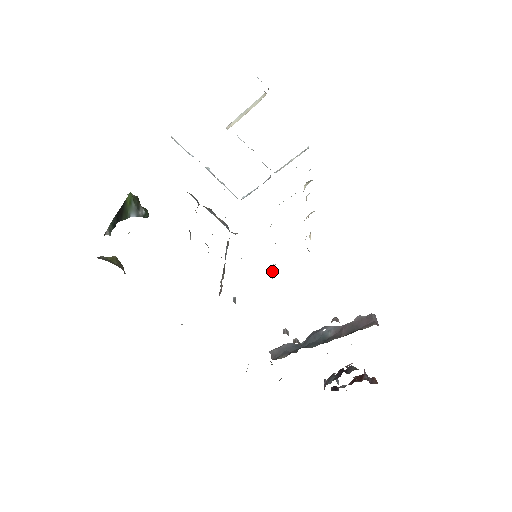
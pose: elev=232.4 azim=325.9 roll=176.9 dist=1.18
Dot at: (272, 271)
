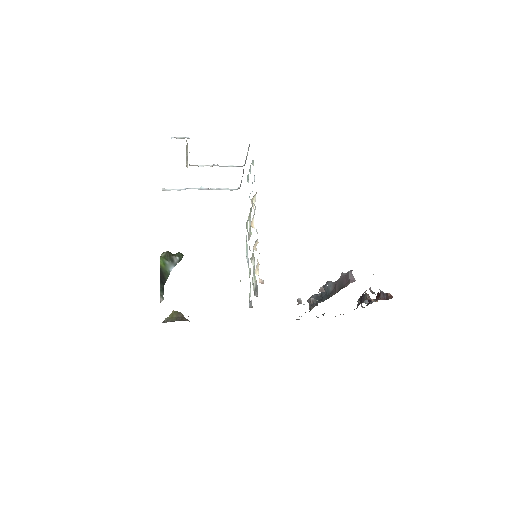
Dot at: (254, 291)
